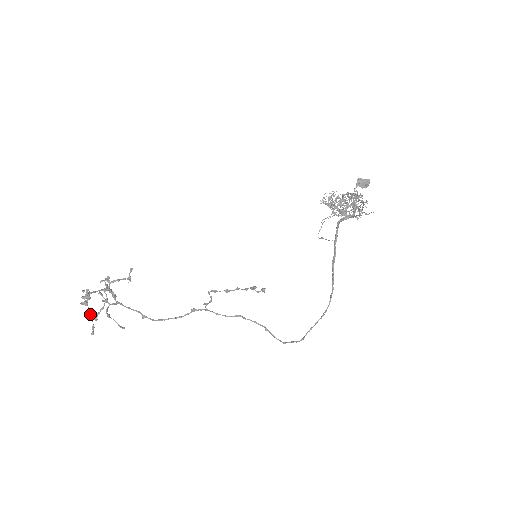
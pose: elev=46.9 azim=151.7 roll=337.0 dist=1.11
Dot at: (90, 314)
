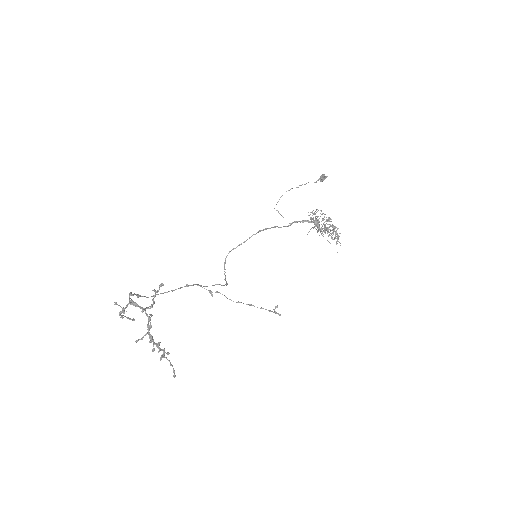
Dot at: (171, 364)
